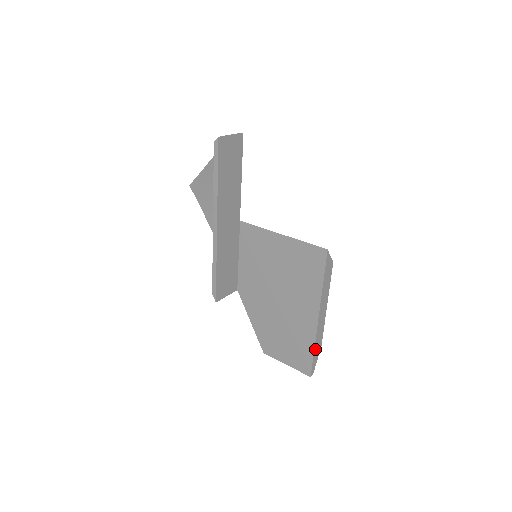
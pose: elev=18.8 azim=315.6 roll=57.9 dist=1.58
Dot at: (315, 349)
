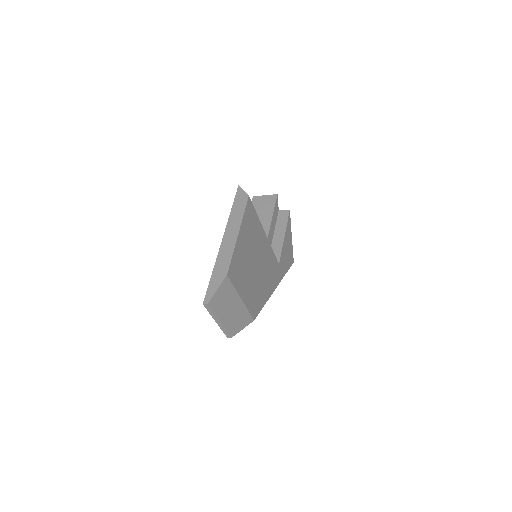
Dot at: (215, 272)
